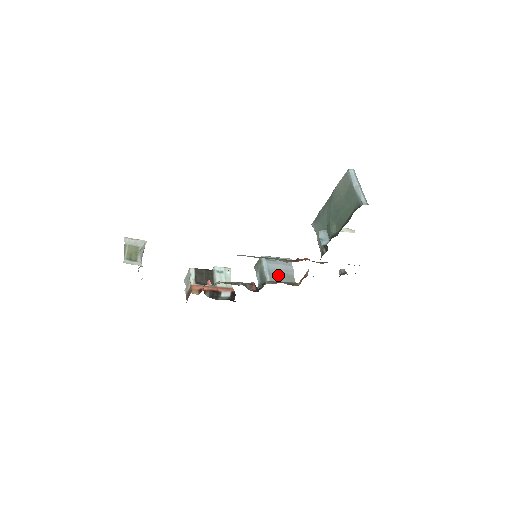
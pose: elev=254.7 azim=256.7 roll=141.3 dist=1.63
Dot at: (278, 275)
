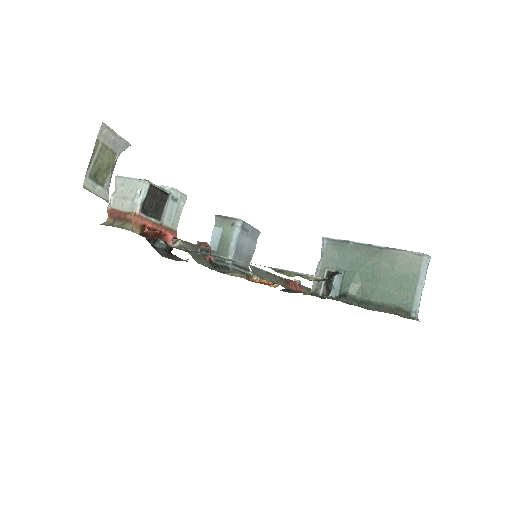
Dot at: (241, 255)
